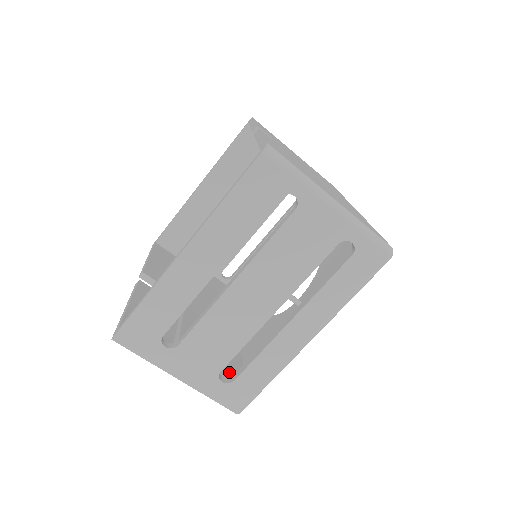
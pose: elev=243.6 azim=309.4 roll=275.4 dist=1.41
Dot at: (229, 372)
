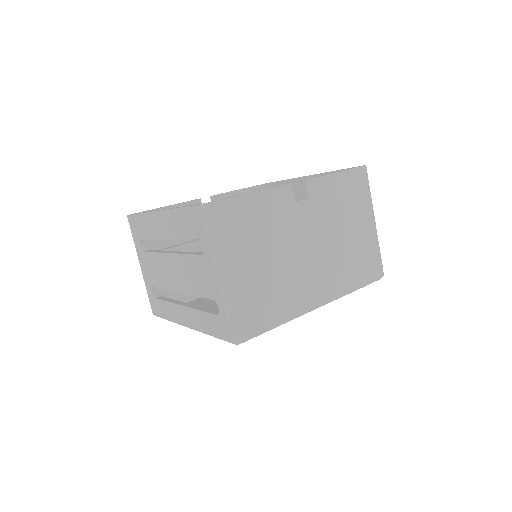
Dot at: (174, 293)
